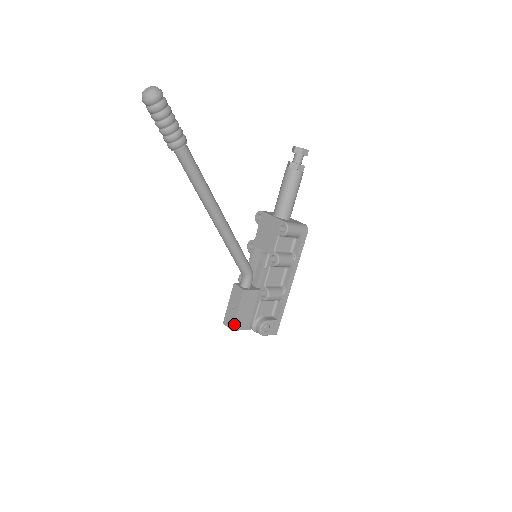
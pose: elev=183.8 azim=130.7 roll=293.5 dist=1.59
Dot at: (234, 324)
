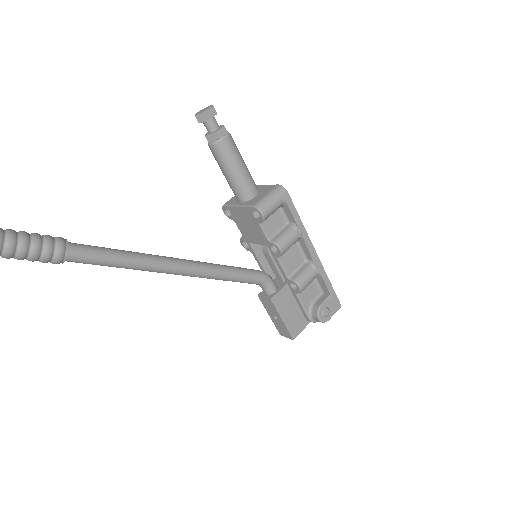
Dot at: (290, 333)
